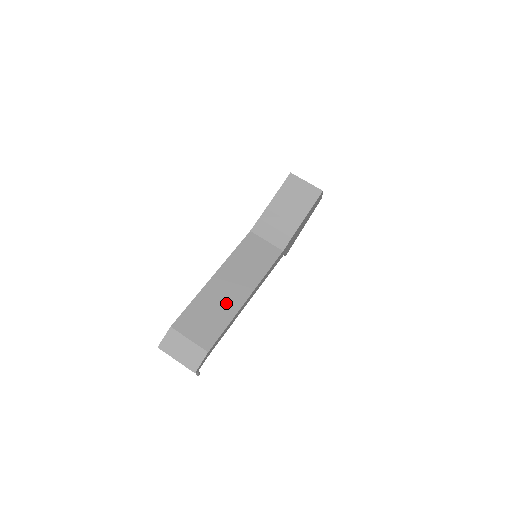
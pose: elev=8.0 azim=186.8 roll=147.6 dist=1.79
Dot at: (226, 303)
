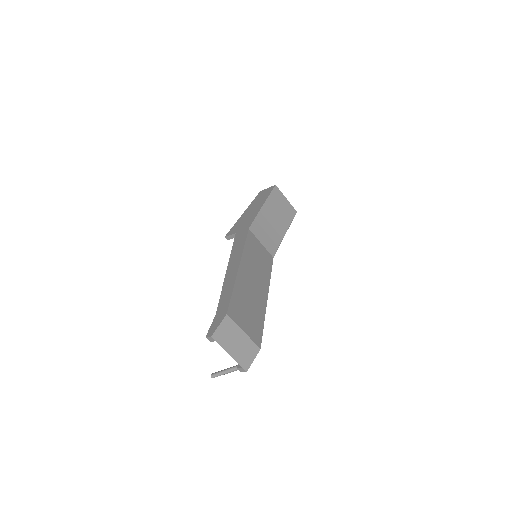
Dot at: (256, 298)
